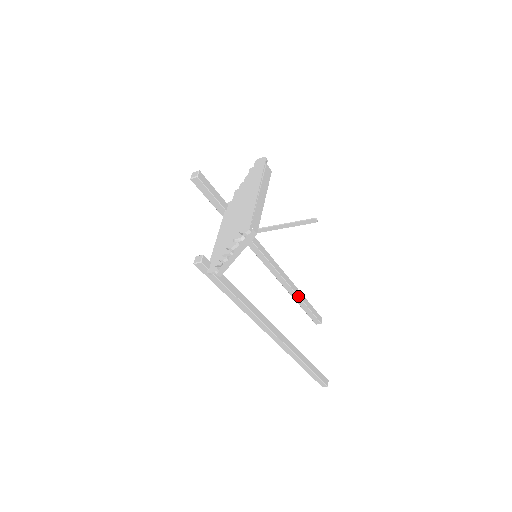
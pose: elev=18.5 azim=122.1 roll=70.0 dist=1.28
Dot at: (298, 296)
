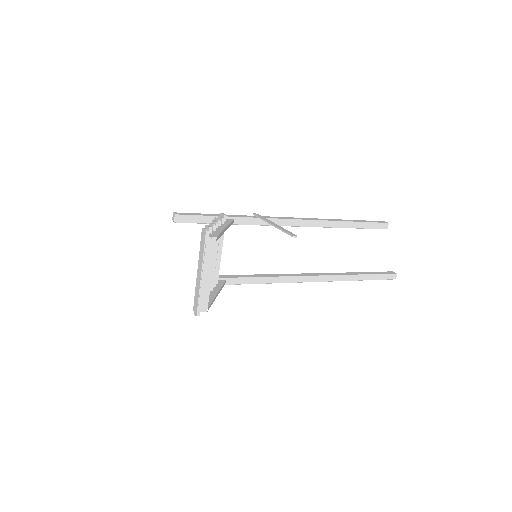
Dot at: occluded
